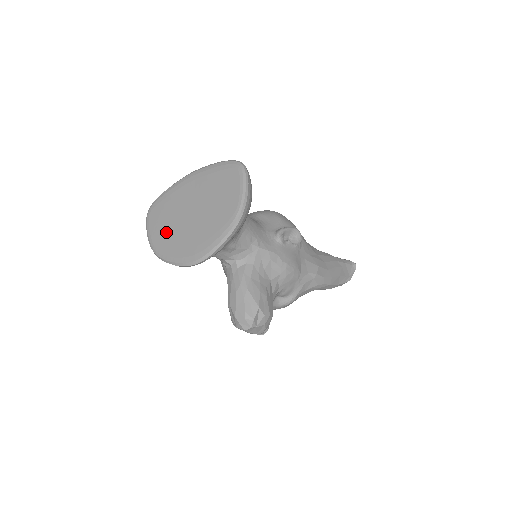
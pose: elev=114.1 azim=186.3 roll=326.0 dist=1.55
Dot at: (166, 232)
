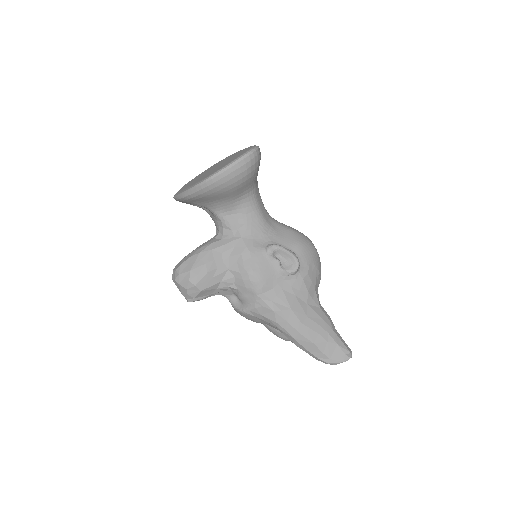
Dot at: occluded
